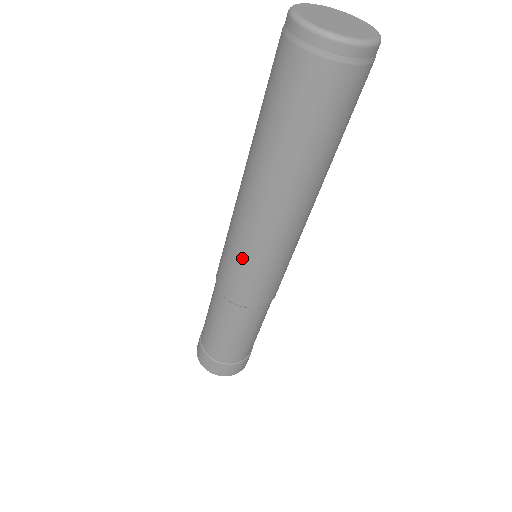
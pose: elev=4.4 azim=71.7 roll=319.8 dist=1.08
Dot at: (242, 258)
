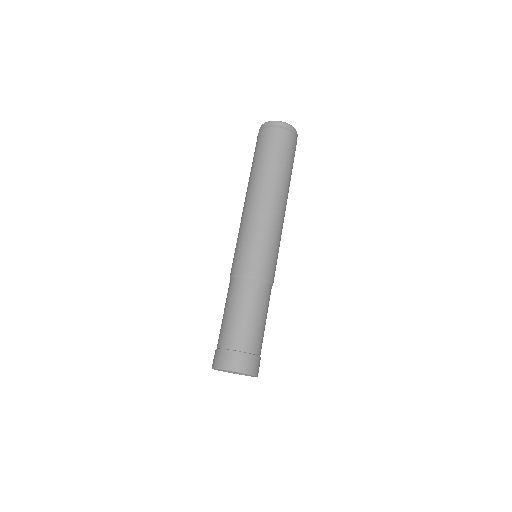
Dot at: (247, 236)
